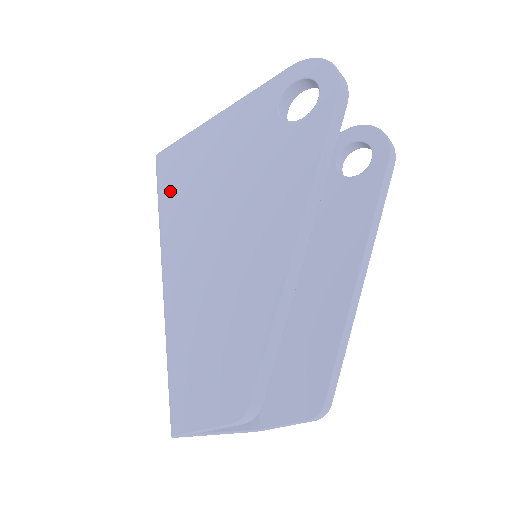
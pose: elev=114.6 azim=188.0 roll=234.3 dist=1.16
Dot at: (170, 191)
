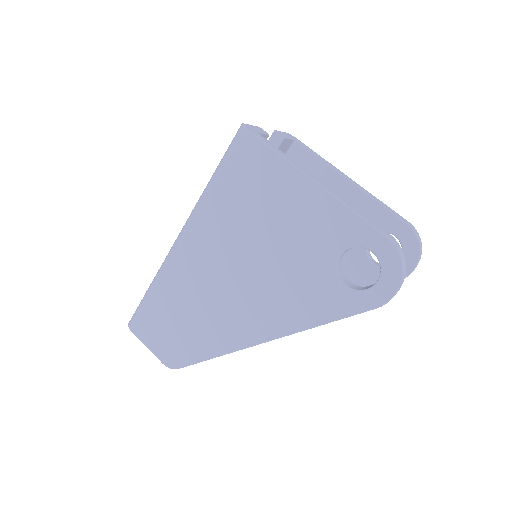
Dot at: (228, 184)
